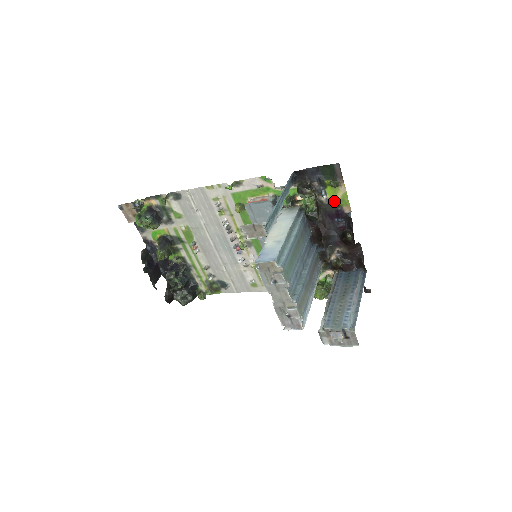
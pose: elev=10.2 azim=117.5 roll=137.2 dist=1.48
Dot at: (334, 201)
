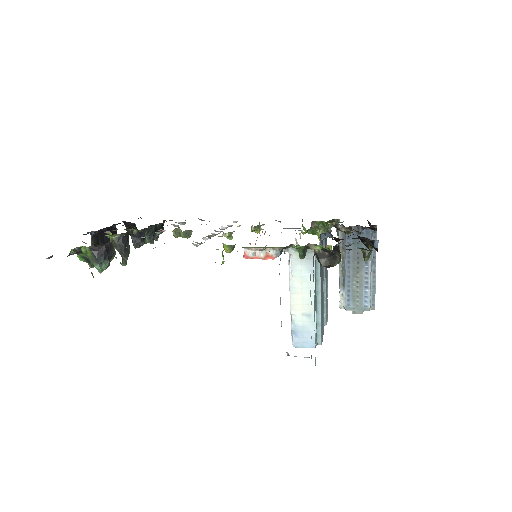
Dot at: occluded
